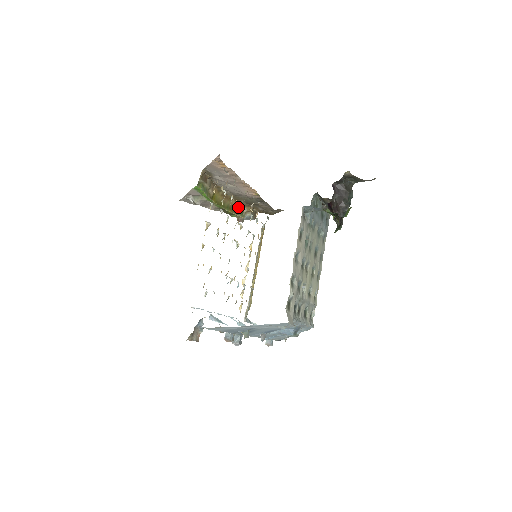
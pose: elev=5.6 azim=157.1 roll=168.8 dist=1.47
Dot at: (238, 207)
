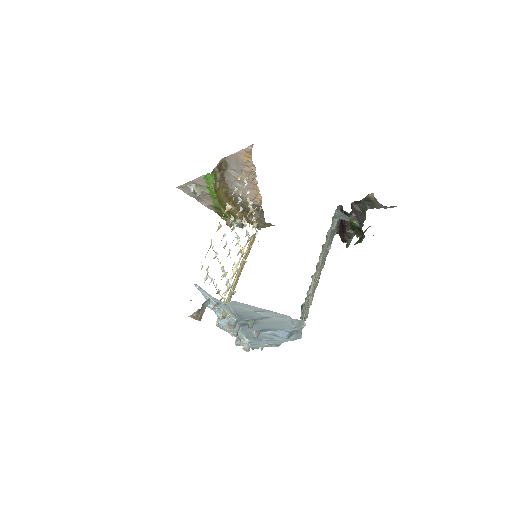
Dot at: (233, 210)
